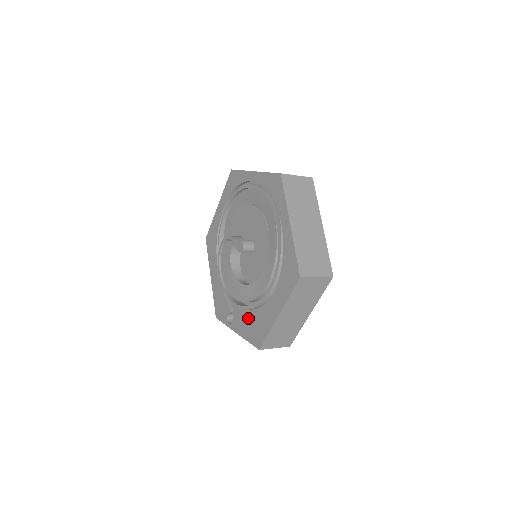
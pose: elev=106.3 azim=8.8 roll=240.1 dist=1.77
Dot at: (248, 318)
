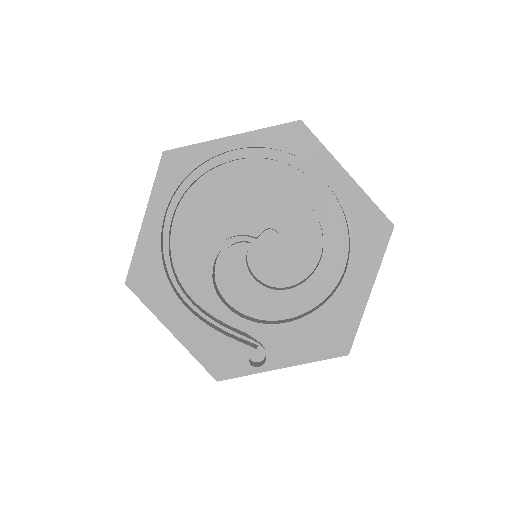
Dot at: (306, 331)
